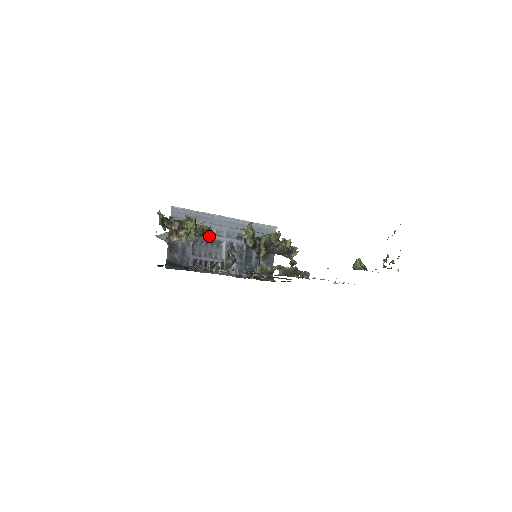
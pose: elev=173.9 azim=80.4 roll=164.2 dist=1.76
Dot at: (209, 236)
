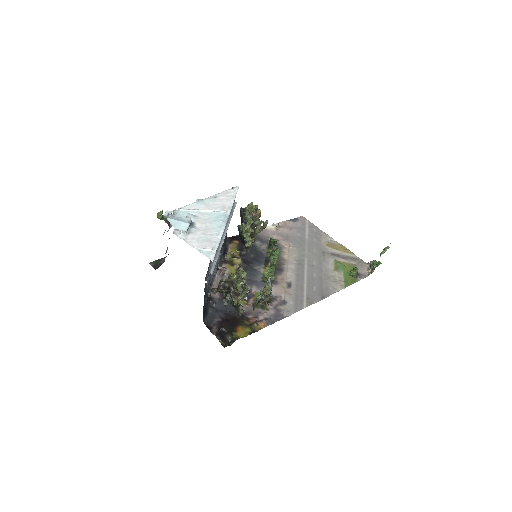
Dot at: occluded
